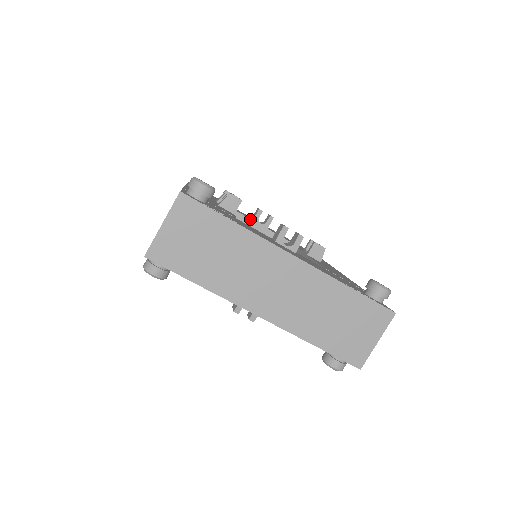
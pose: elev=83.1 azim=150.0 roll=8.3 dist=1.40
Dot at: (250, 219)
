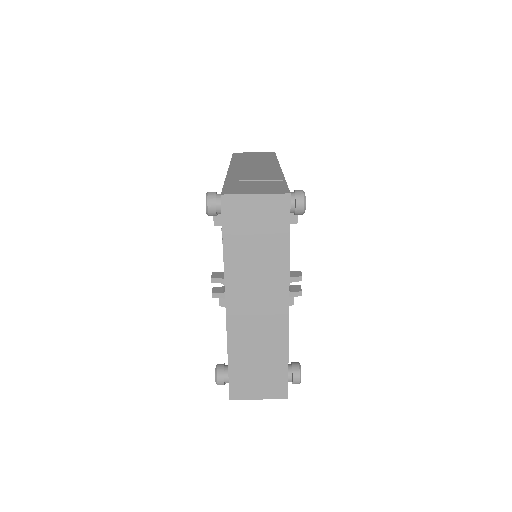
Dot at: occluded
